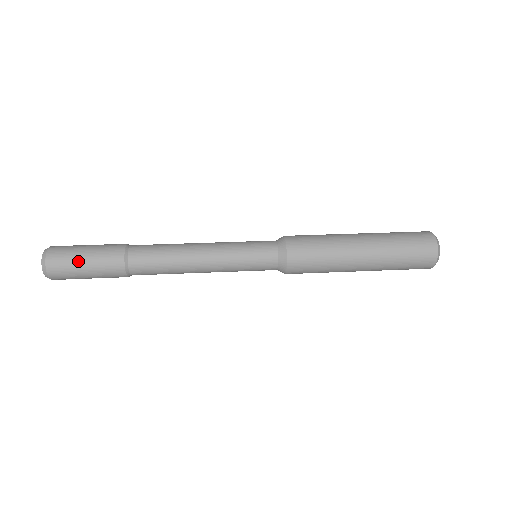
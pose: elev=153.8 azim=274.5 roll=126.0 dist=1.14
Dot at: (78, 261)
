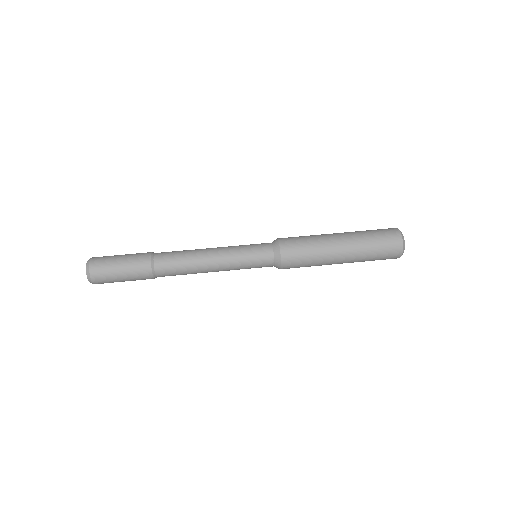
Dot at: (115, 273)
